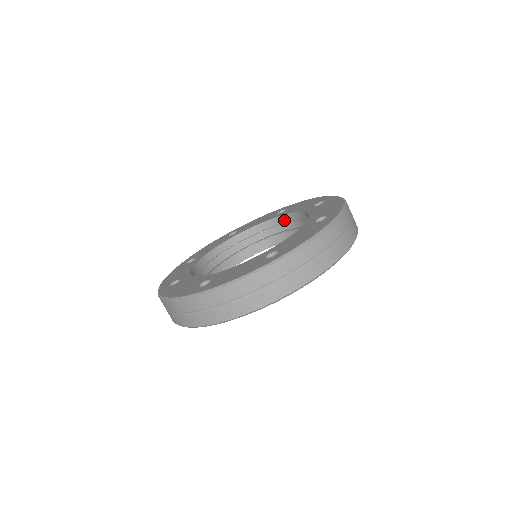
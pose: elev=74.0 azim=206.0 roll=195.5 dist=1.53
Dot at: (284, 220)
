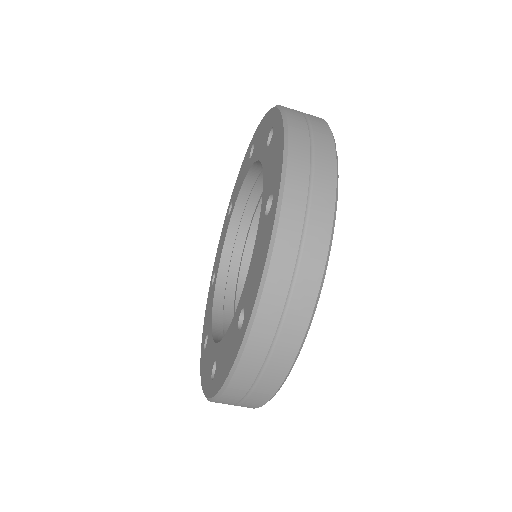
Dot at: (259, 169)
